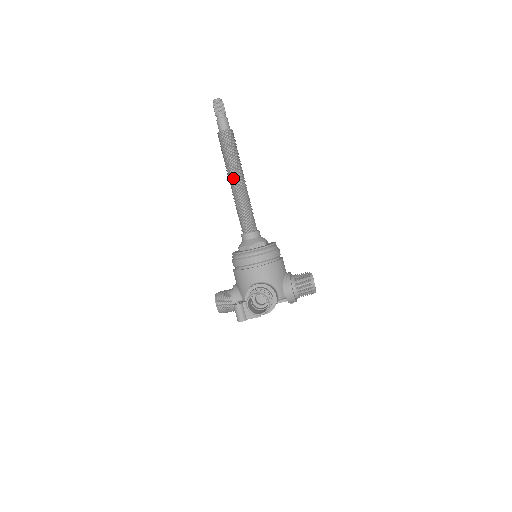
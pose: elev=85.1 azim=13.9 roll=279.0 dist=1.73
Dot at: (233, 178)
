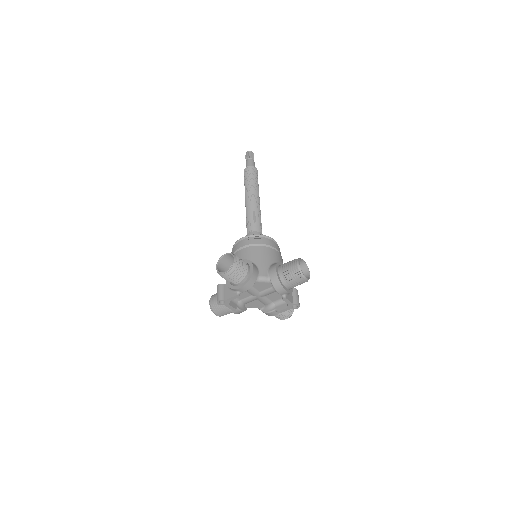
Dot at: (247, 196)
